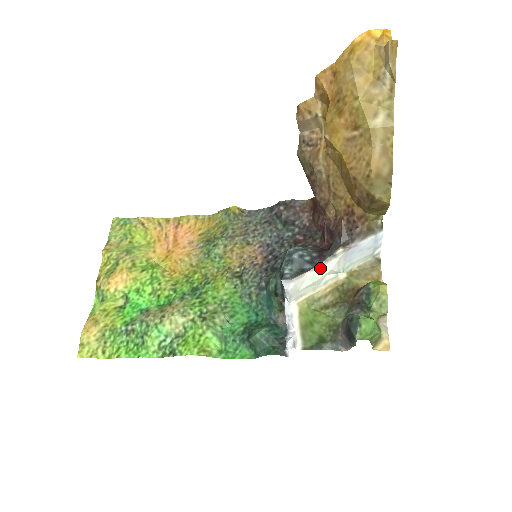
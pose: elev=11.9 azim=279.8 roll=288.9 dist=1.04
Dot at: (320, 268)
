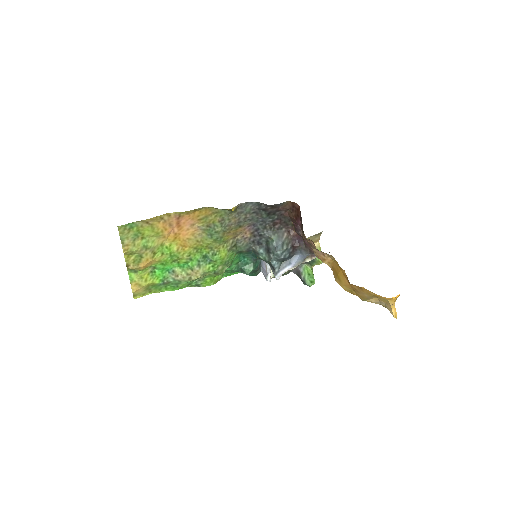
Dot at: occluded
